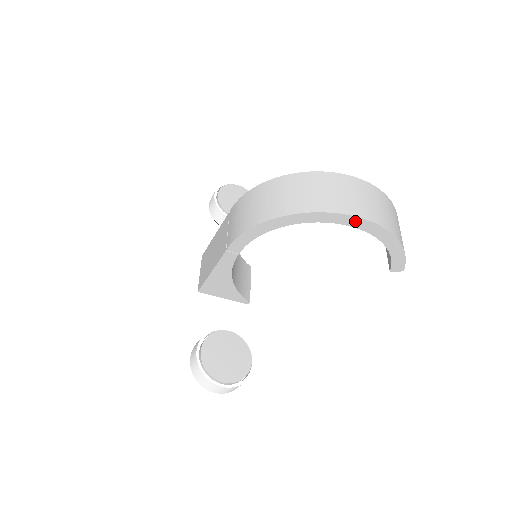
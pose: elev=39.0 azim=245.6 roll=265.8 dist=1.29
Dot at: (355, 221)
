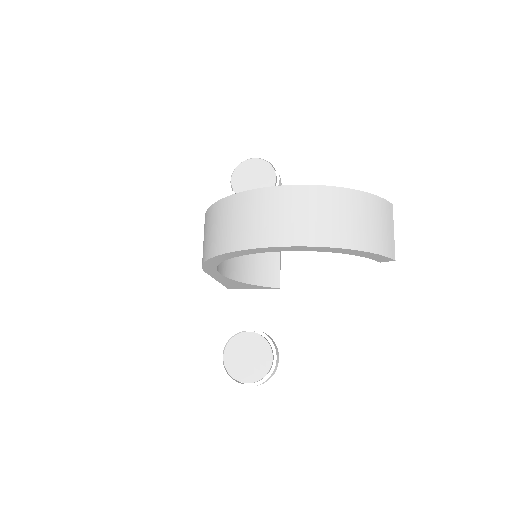
Dot at: (282, 248)
